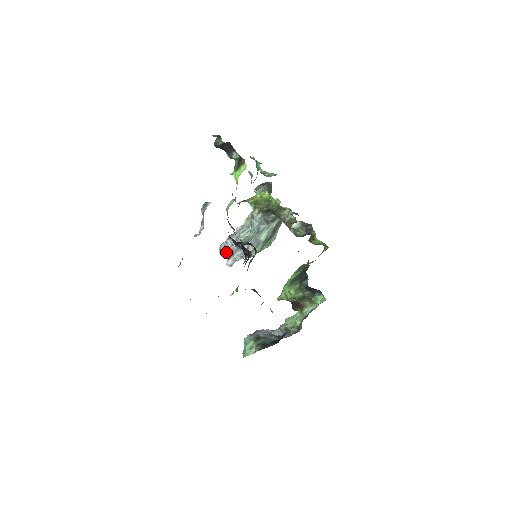
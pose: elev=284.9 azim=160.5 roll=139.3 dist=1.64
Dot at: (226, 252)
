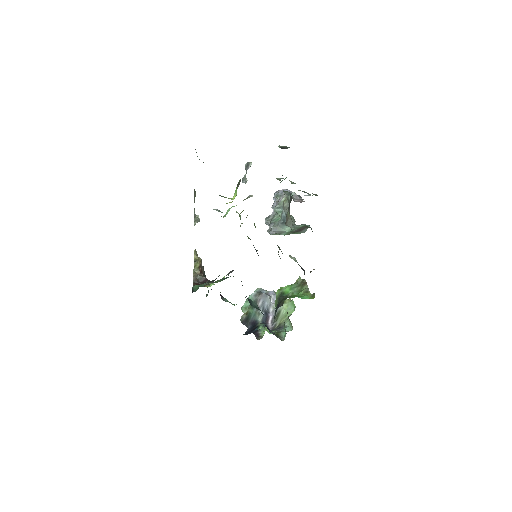
Dot at: (273, 205)
